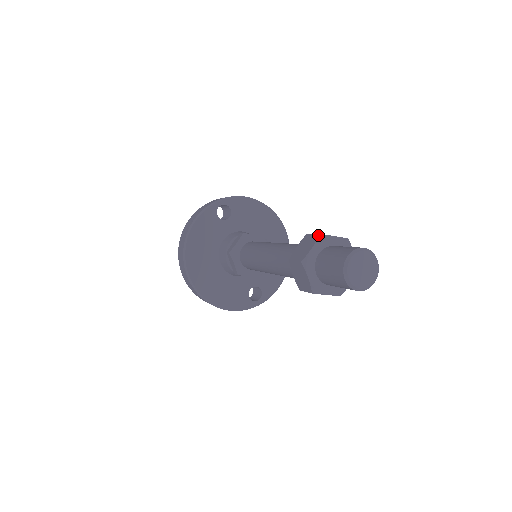
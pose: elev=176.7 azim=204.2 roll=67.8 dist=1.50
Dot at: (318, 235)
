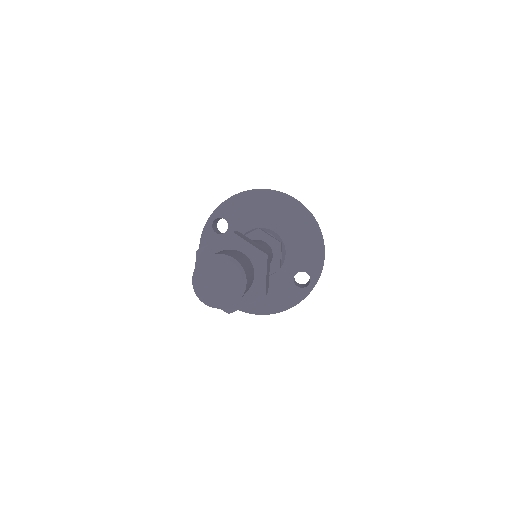
Dot at: (196, 253)
